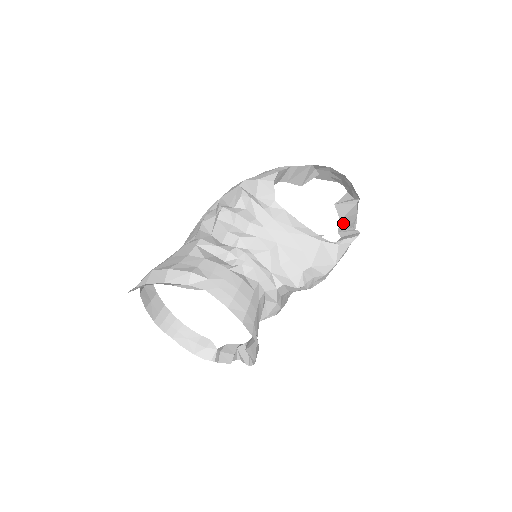
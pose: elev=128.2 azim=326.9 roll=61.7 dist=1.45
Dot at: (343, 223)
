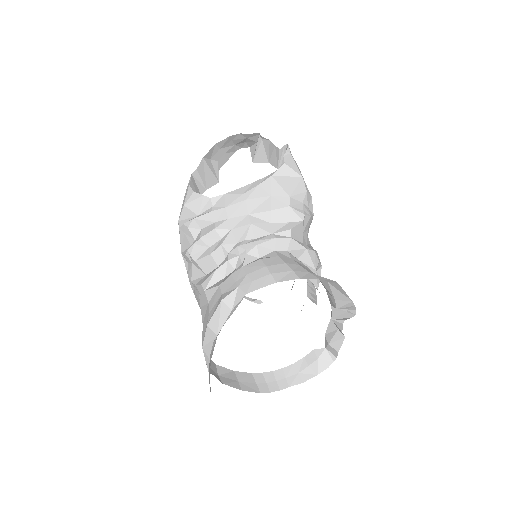
Dot at: (272, 160)
